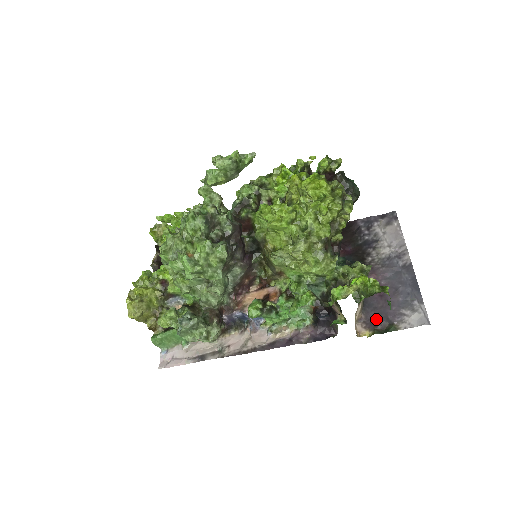
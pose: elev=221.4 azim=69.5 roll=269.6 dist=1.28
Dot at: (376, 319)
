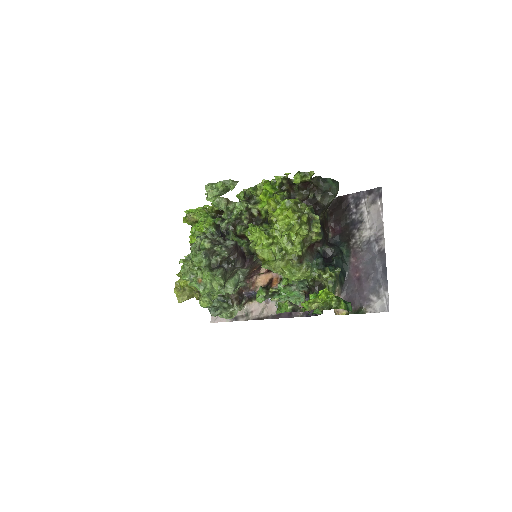
Dot at: (351, 301)
